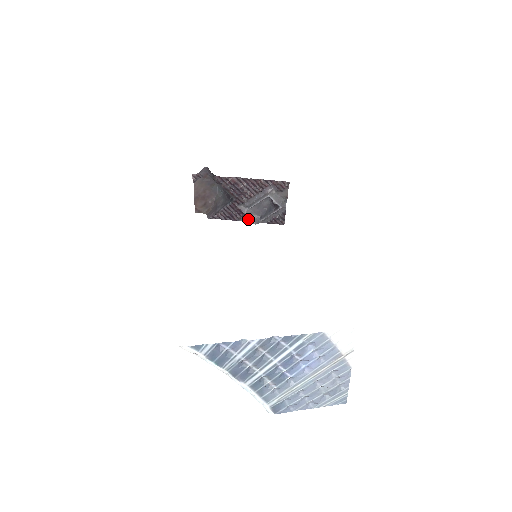
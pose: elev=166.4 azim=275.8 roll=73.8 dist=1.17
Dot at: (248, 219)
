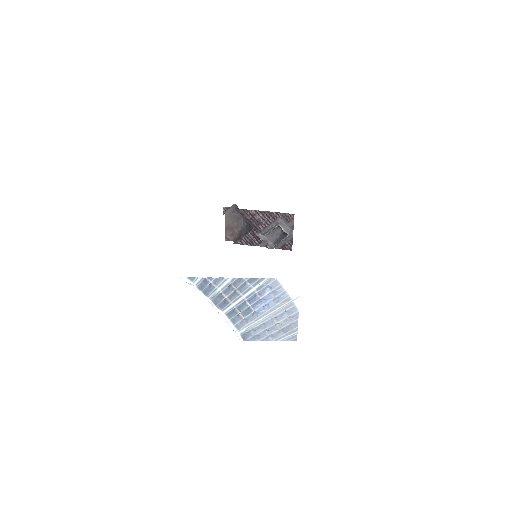
Dot at: (264, 245)
